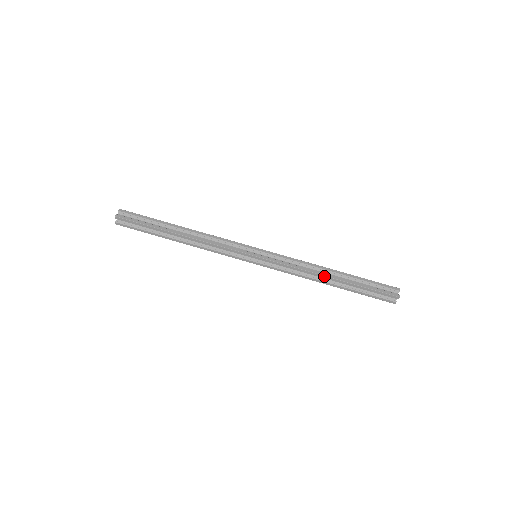
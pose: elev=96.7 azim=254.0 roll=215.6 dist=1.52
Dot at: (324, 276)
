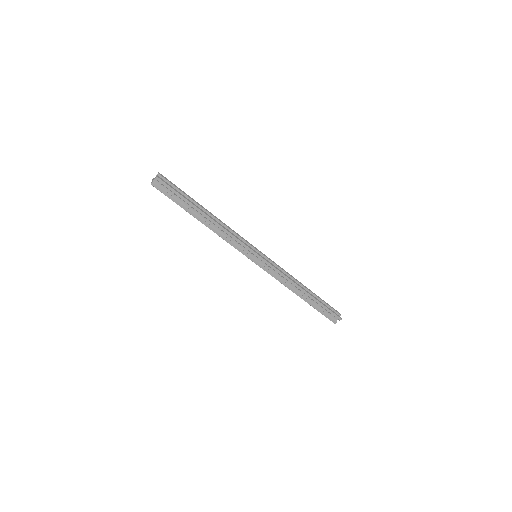
Dot at: occluded
